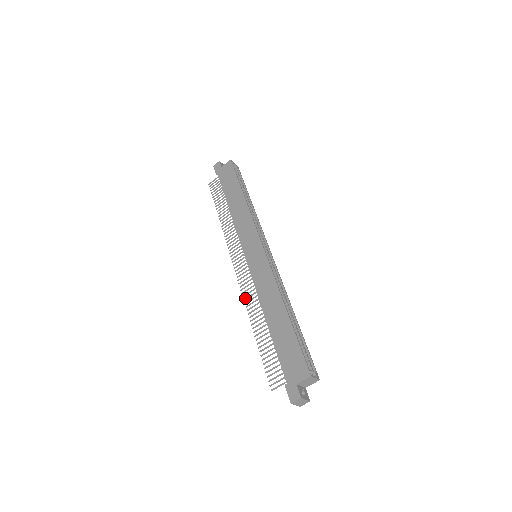
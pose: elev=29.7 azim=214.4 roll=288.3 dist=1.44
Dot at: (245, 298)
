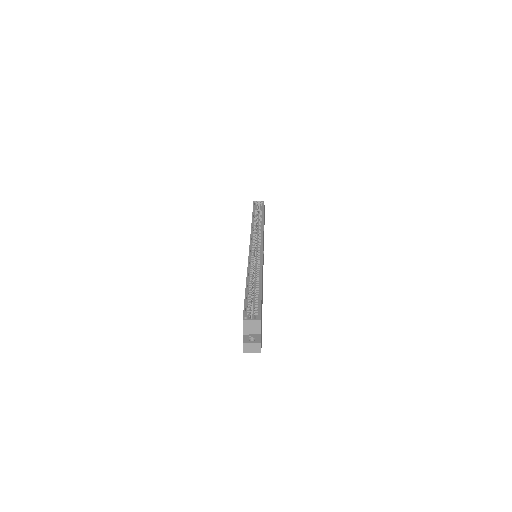
Dot at: occluded
